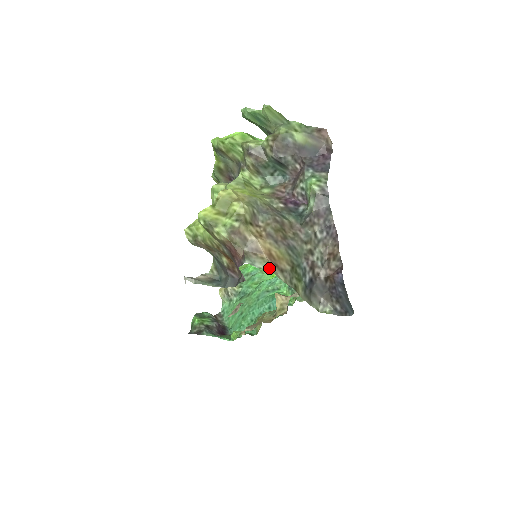
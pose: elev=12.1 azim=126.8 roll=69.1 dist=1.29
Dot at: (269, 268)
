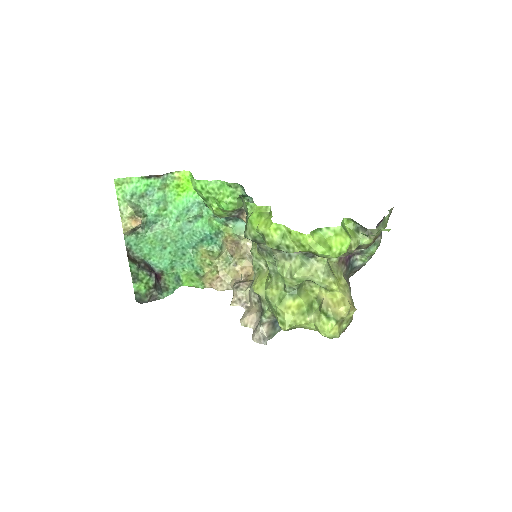
Dot at: occluded
